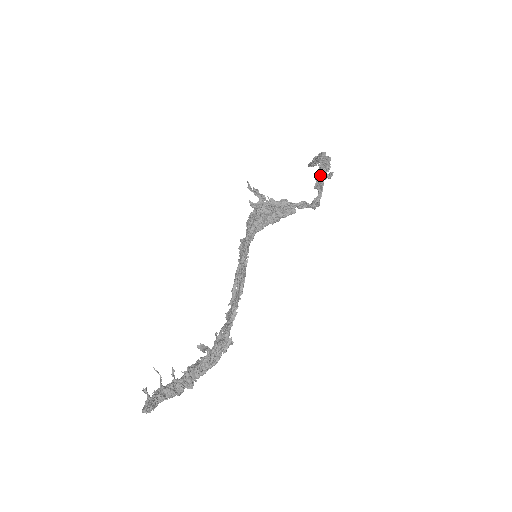
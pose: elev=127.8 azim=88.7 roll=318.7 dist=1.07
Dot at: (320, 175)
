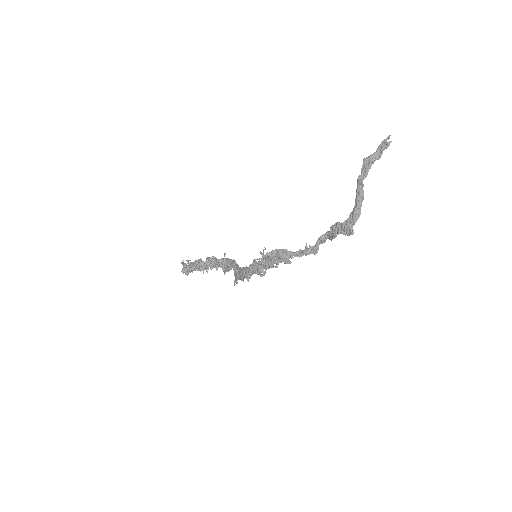
Dot at: (339, 230)
